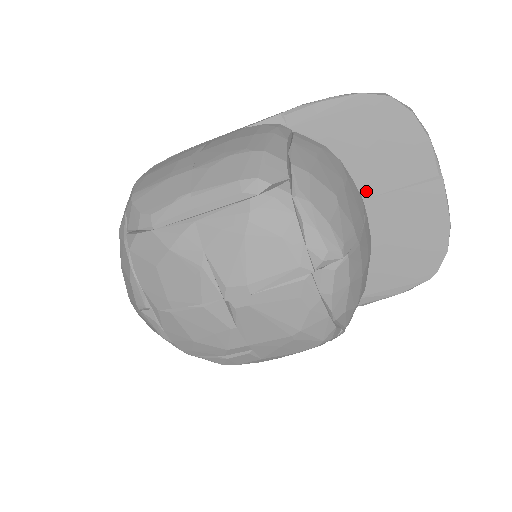
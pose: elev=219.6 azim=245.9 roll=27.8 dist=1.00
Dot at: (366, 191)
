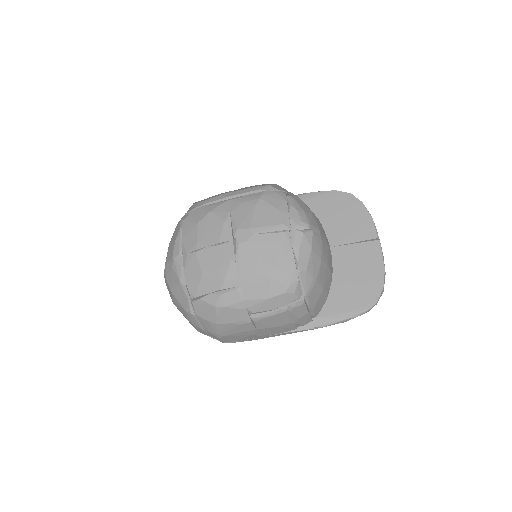
Dot at: (333, 242)
